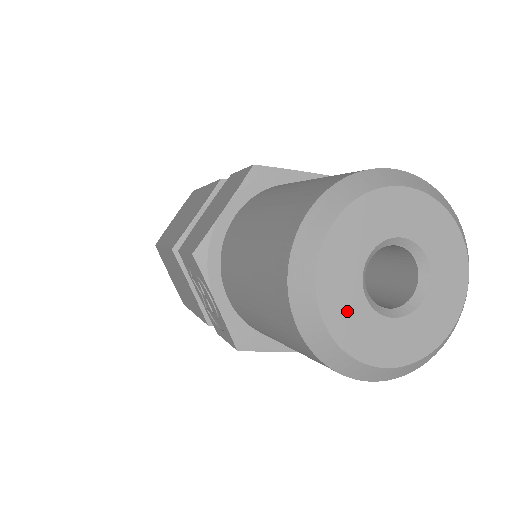
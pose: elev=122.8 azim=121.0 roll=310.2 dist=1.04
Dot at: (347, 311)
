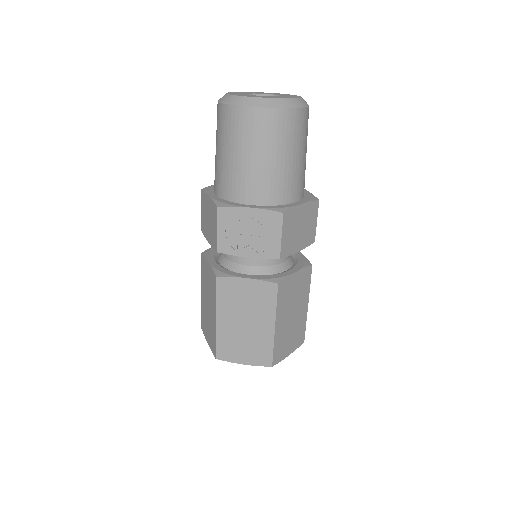
Dot at: occluded
